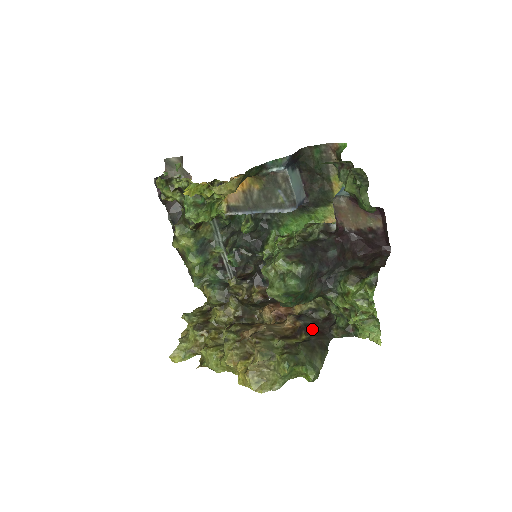
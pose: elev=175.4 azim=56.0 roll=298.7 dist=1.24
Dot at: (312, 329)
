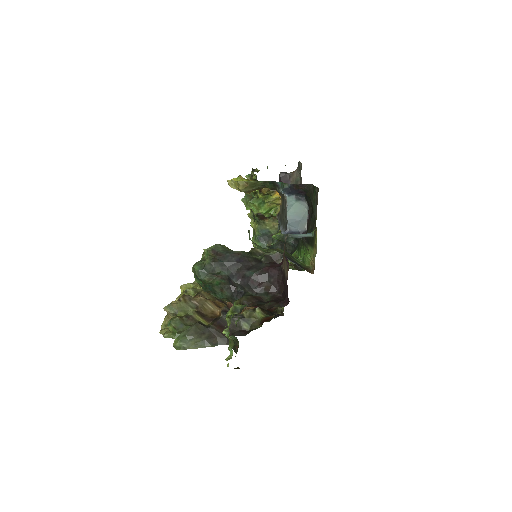
Dot at: (223, 325)
